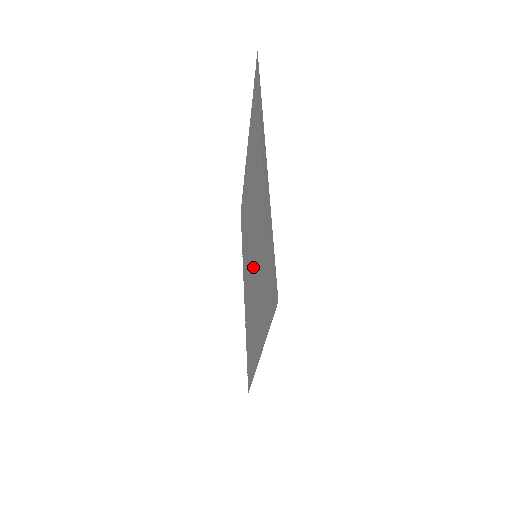
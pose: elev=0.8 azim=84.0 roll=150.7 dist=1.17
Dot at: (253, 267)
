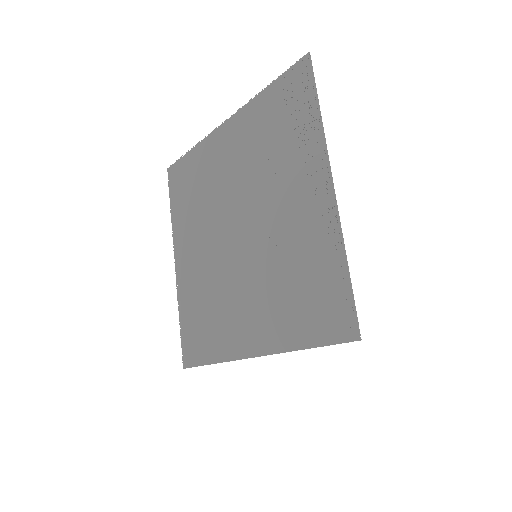
Dot at: (239, 261)
